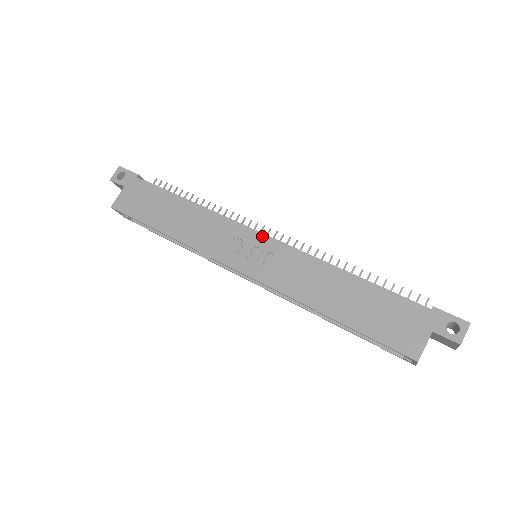
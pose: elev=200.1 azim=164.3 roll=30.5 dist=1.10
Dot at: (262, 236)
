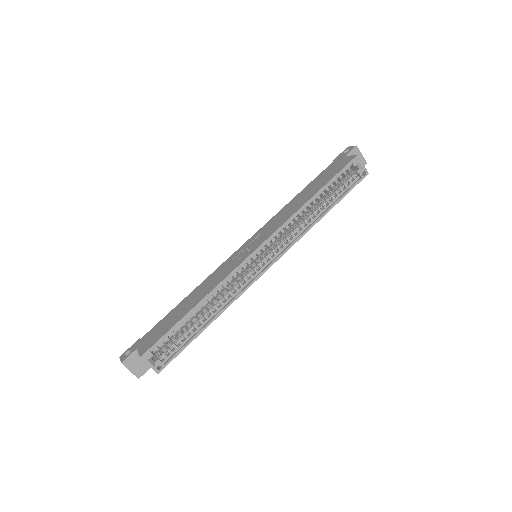
Dot at: (244, 244)
